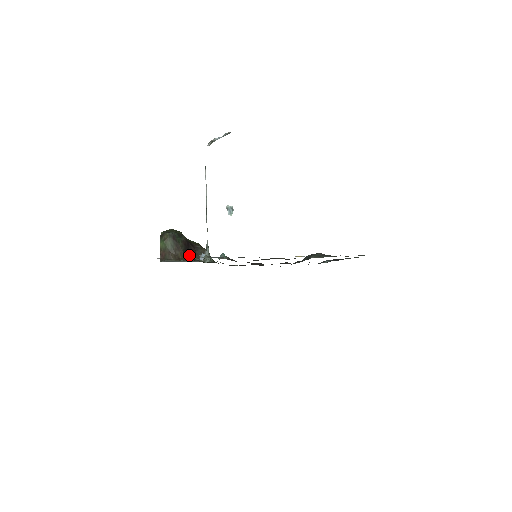
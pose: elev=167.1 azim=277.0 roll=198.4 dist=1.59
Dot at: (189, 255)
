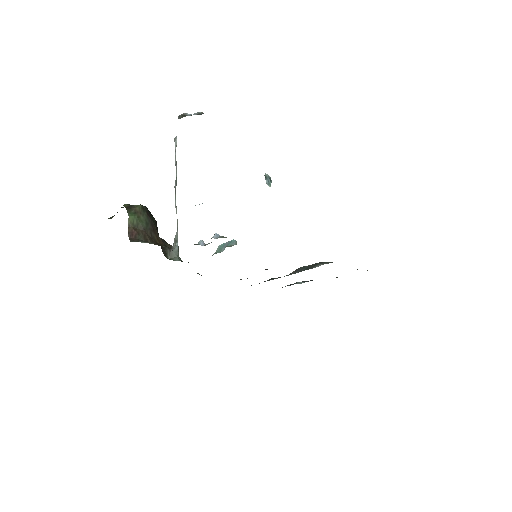
Dot at: occluded
